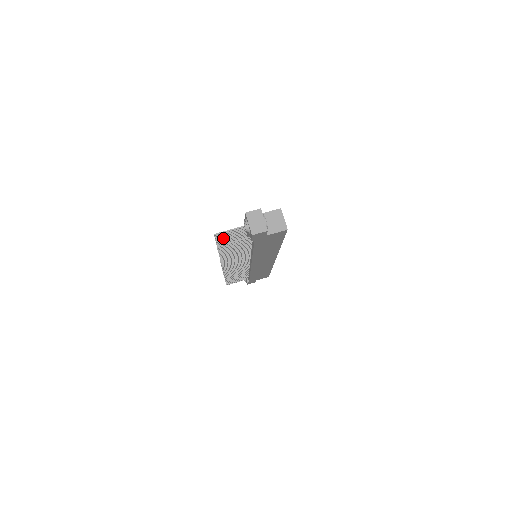
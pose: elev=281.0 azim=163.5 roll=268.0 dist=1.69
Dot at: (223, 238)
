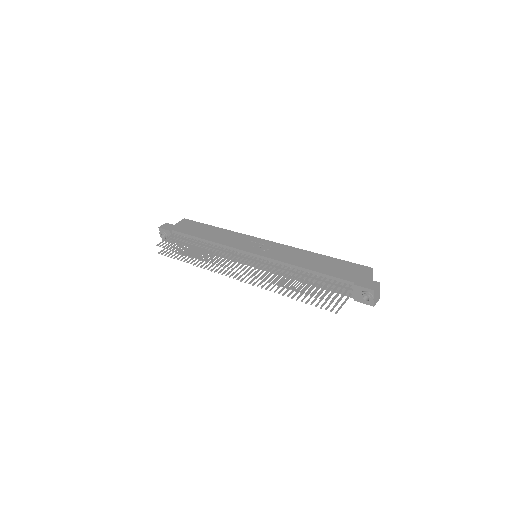
Dot at: (319, 293)
